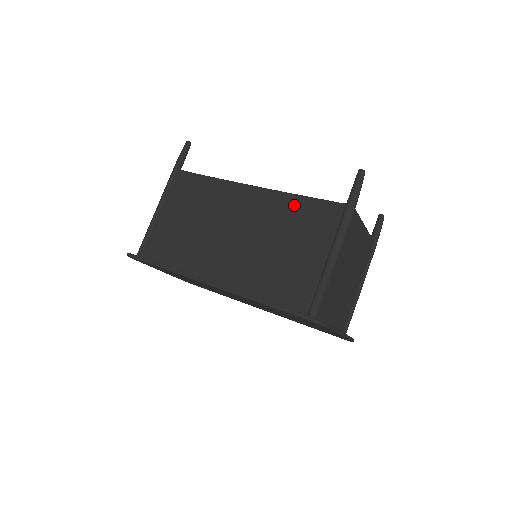
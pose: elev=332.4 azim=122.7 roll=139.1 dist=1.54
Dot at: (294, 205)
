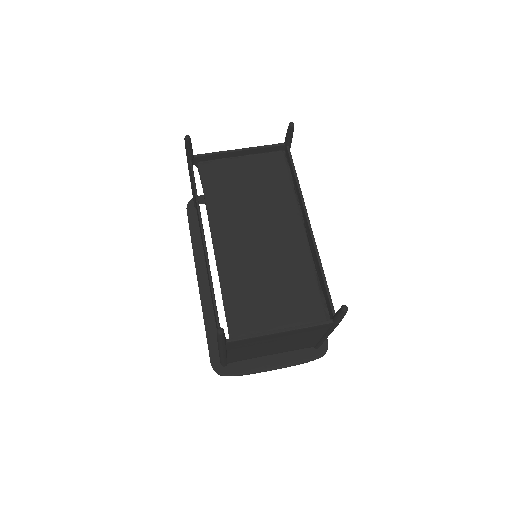
Dot at: occluded
